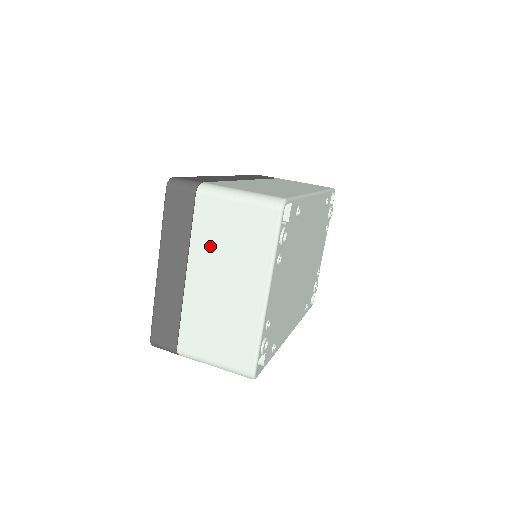
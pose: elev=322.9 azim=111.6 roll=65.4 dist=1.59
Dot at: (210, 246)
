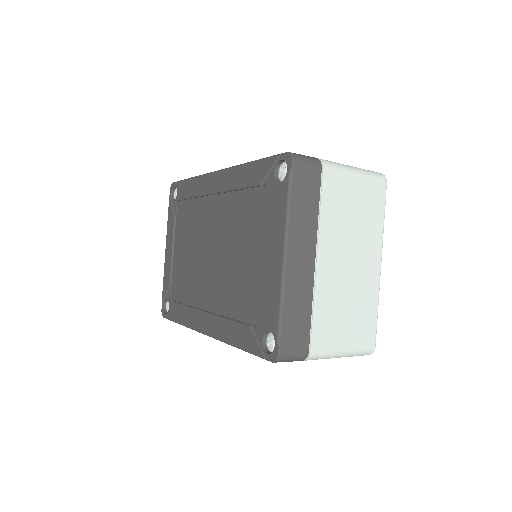
Dot at: (337, 223)
